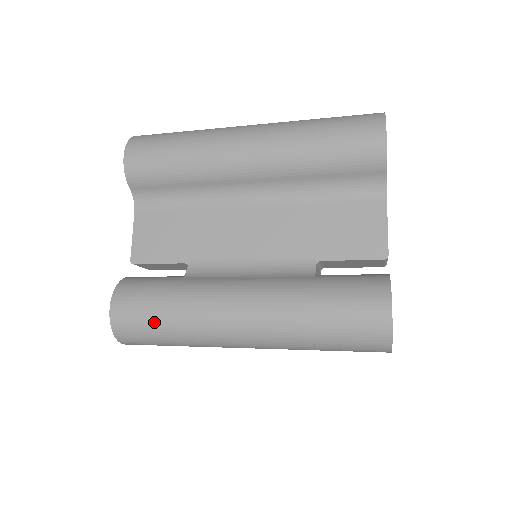
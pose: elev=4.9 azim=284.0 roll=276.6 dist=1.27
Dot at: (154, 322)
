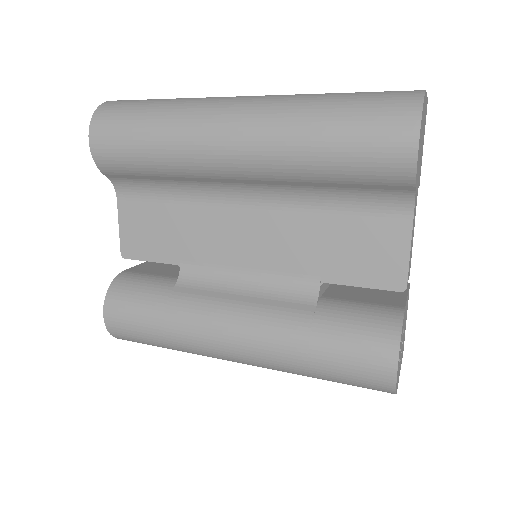
Dot at: (148, 336)
